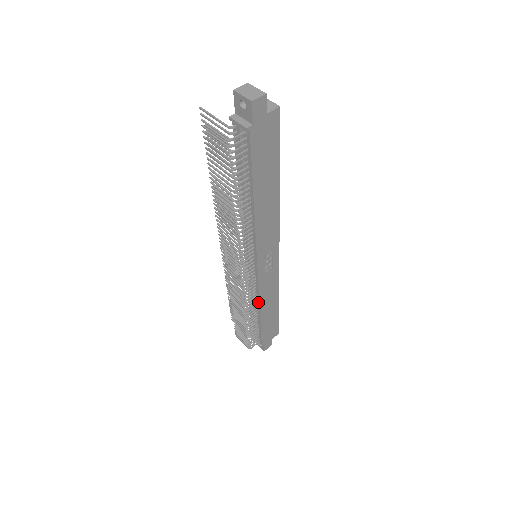
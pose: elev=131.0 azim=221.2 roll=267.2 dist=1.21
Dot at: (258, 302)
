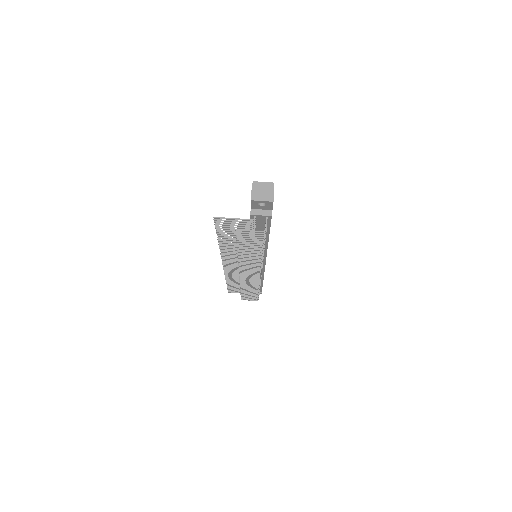
Dot at: (262, 276)
